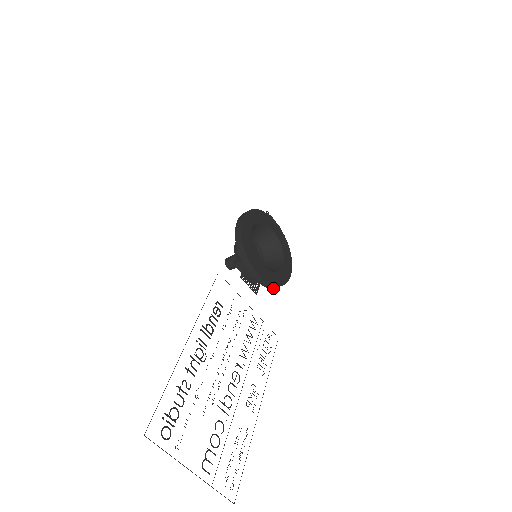
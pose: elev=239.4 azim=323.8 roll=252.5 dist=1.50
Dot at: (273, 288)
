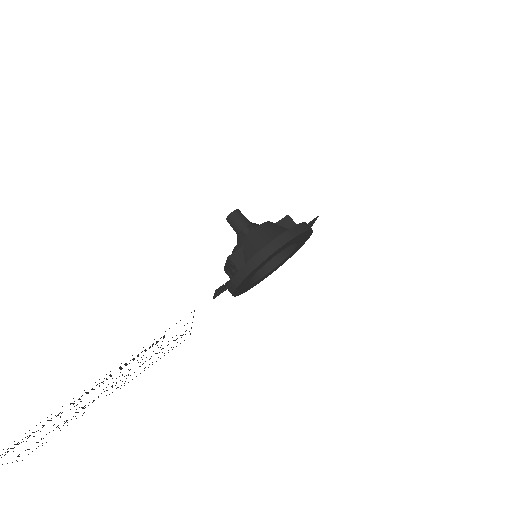
Dot at: occluded
